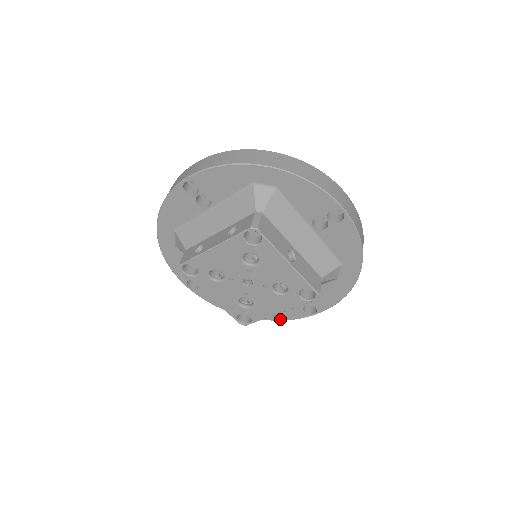
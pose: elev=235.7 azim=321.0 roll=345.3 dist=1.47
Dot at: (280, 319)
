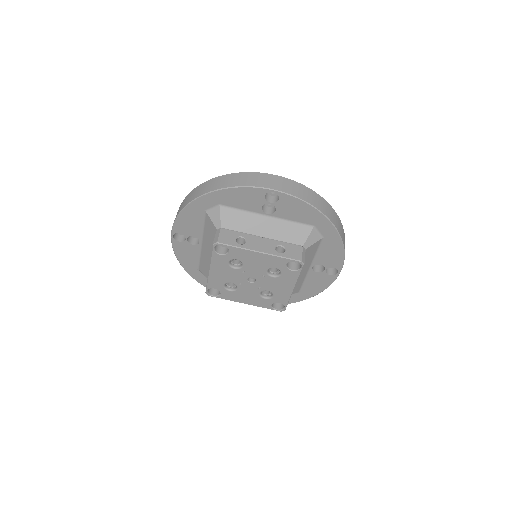
Dot at: occluded
